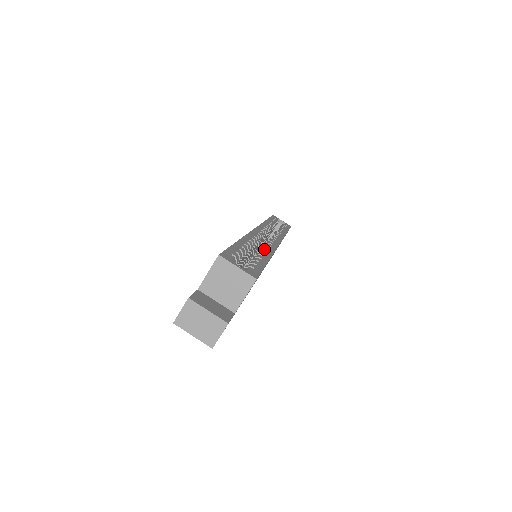
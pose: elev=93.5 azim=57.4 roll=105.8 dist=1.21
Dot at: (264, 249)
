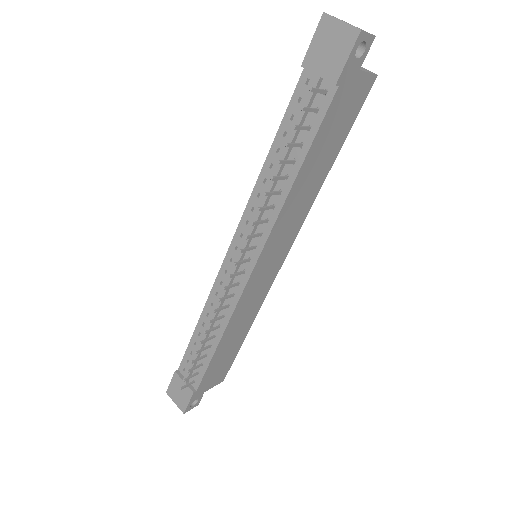
Dot at: occluded
